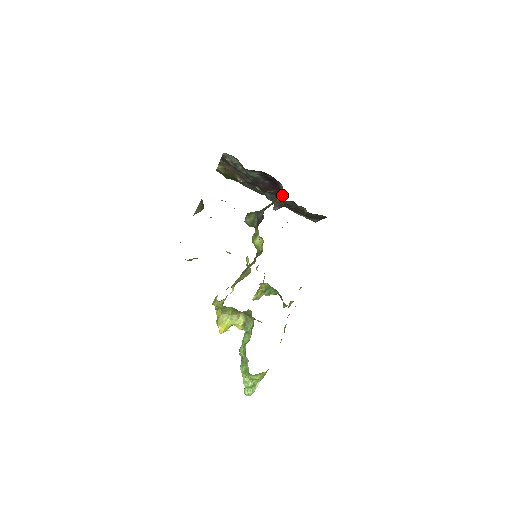
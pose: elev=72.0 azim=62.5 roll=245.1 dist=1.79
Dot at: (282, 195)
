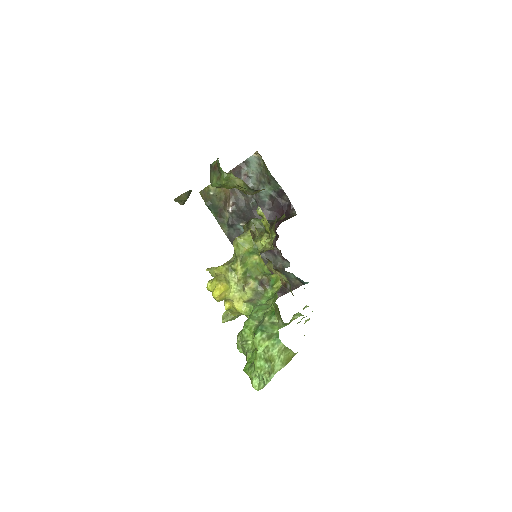
Dot at: occluded
